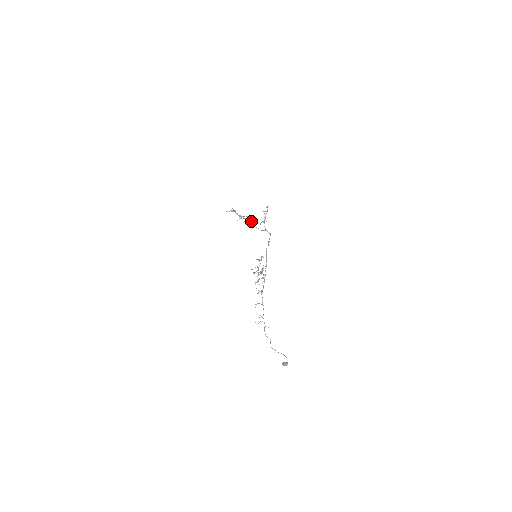
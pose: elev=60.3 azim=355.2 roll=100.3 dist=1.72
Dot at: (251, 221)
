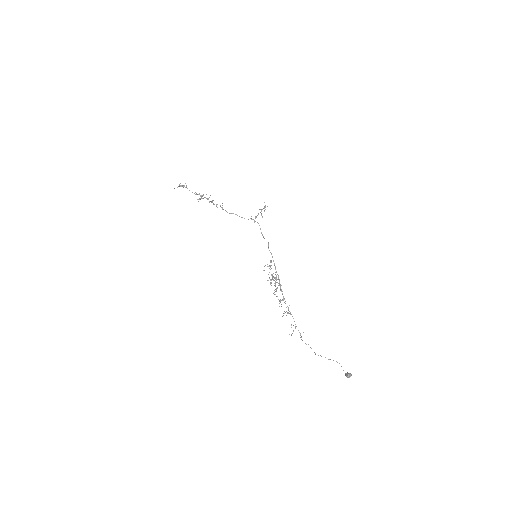
Dot at: occluded
